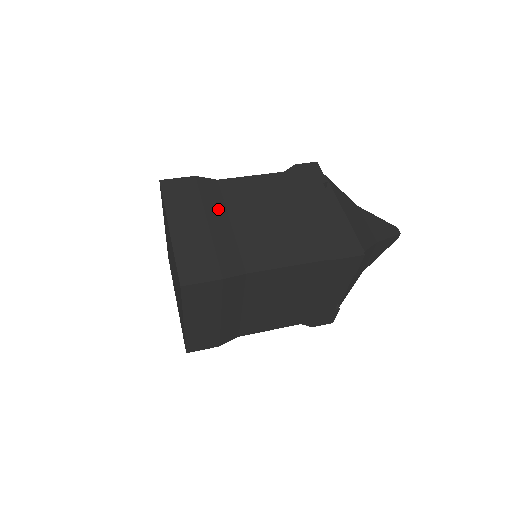
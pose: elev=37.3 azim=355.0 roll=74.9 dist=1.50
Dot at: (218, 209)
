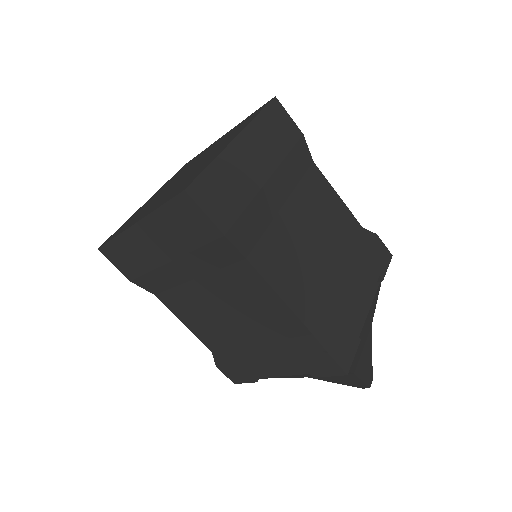
Dot at: (288, 181)
